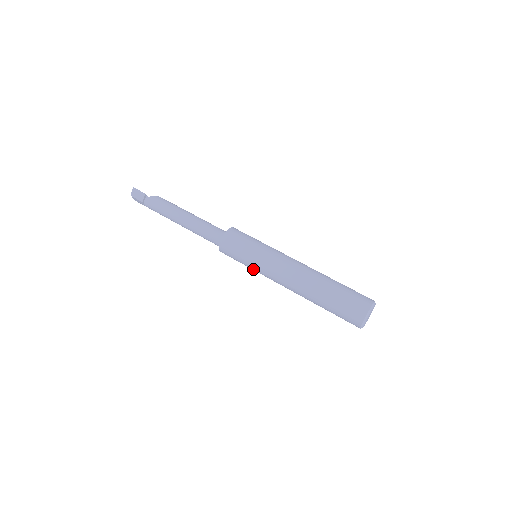
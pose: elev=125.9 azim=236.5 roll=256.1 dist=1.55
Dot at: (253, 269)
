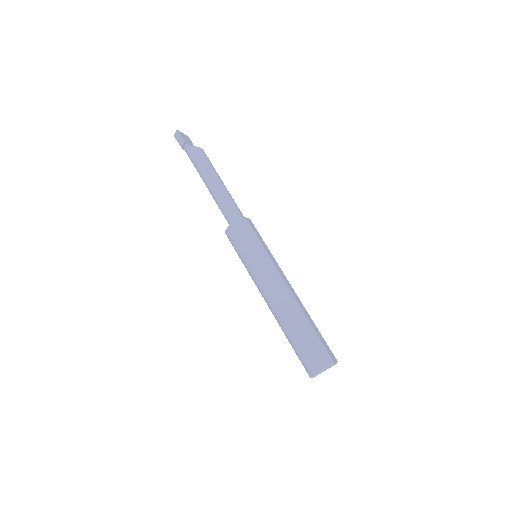
Dot at: occluded
